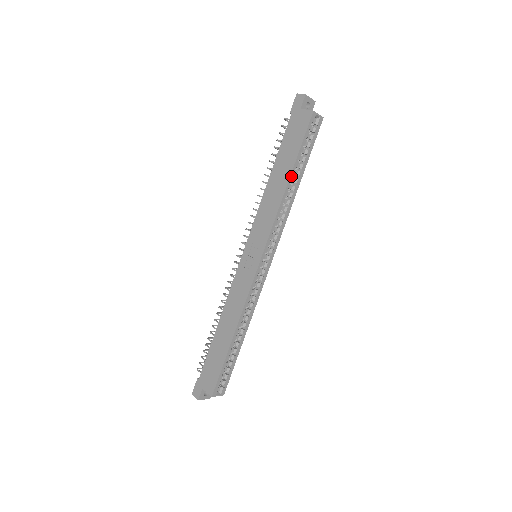
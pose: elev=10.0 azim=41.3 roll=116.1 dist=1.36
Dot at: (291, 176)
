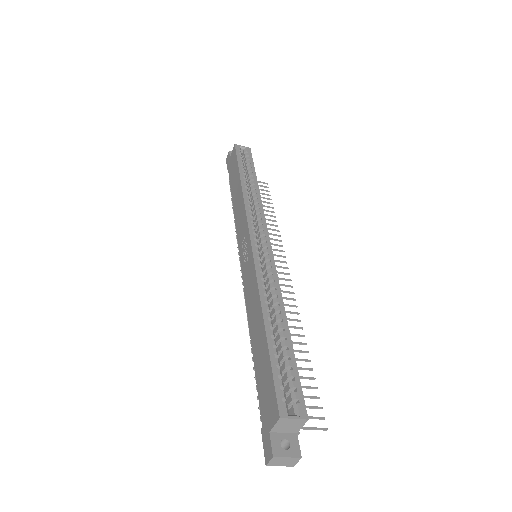
Dot at: (241, 179)
